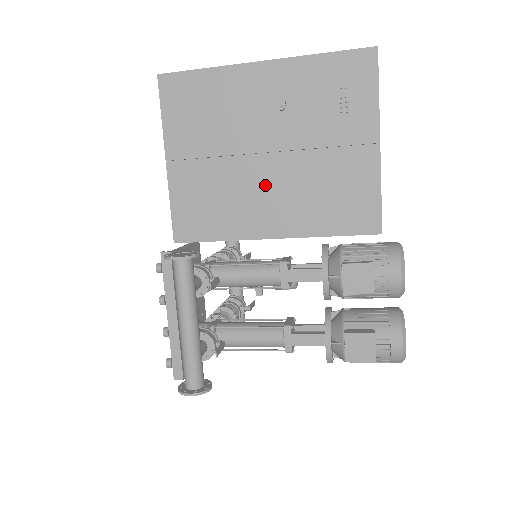
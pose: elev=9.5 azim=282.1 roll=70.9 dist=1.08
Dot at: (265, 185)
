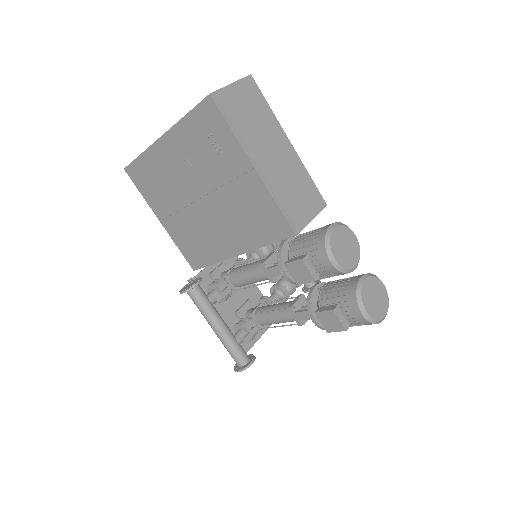
Dot at: (212, 221)
